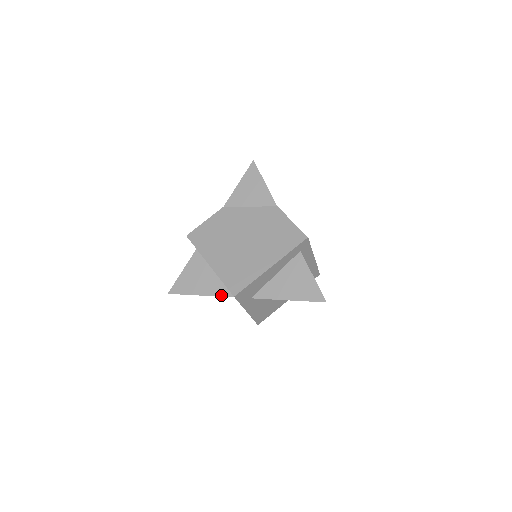
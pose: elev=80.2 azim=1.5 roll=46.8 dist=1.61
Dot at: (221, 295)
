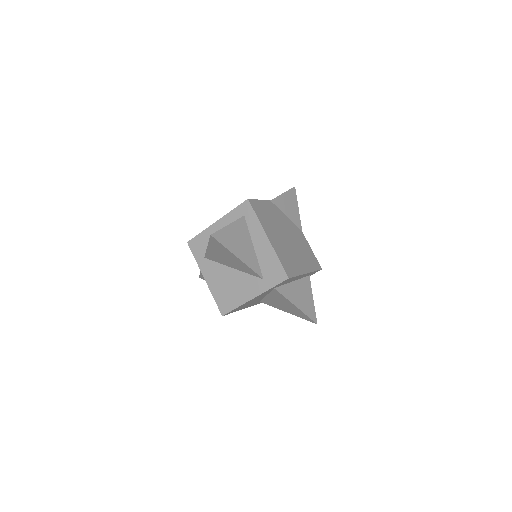
Dot at: (254, 270)
